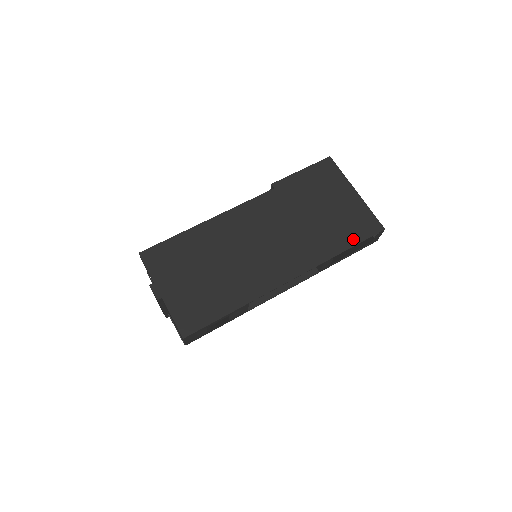
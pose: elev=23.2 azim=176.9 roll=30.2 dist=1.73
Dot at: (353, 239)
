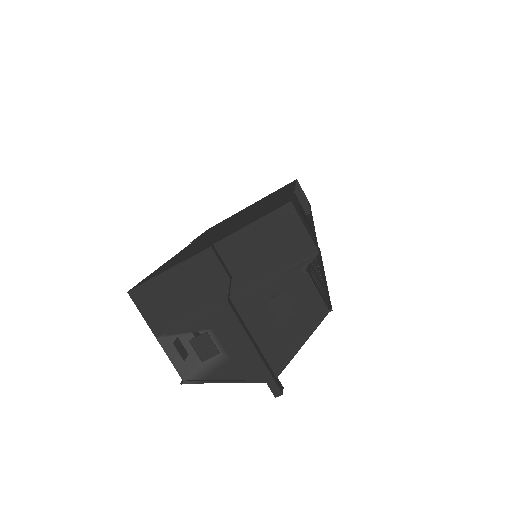
Dot at: occluded
